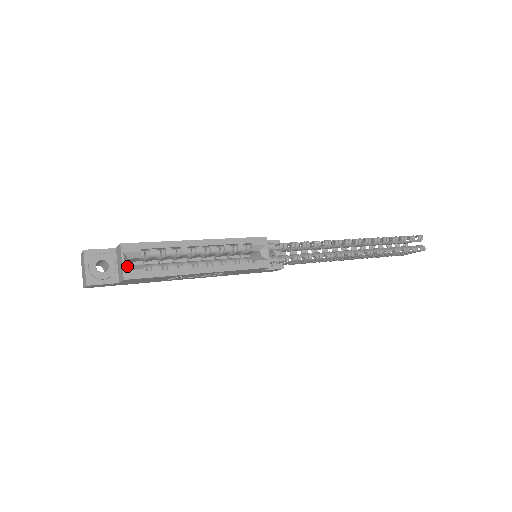
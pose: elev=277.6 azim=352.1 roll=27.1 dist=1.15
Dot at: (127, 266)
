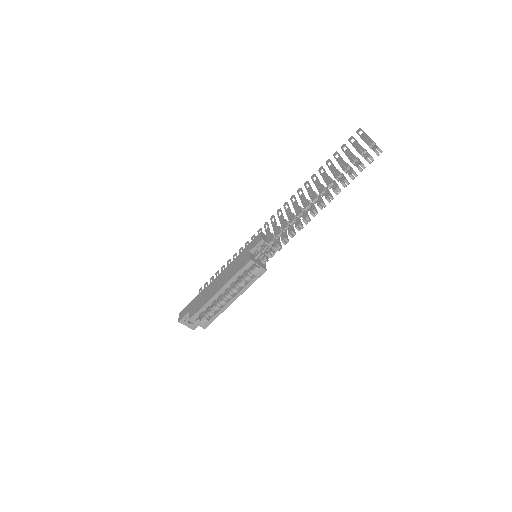
Dot at: (200, 323)
